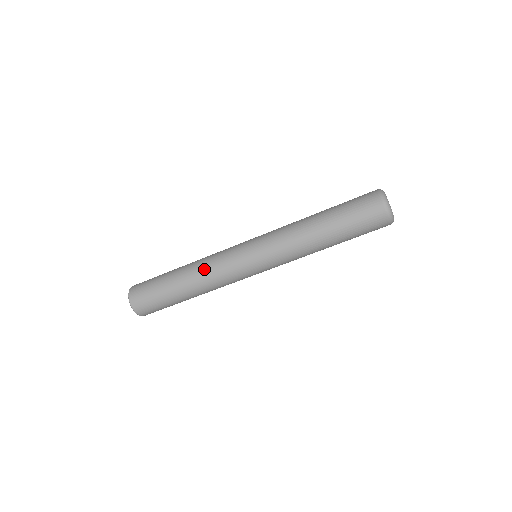
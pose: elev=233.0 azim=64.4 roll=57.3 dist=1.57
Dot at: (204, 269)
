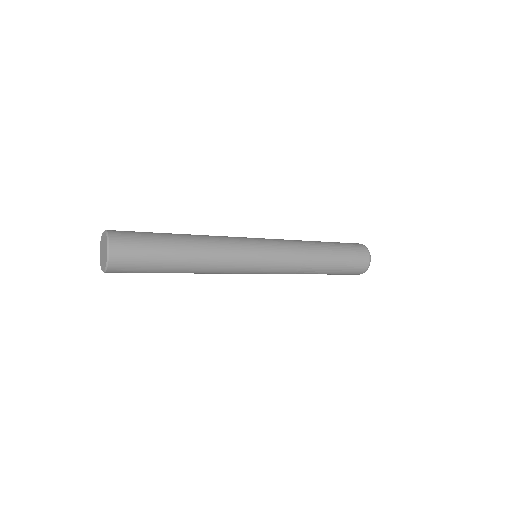
Dot at: (212, 270)
